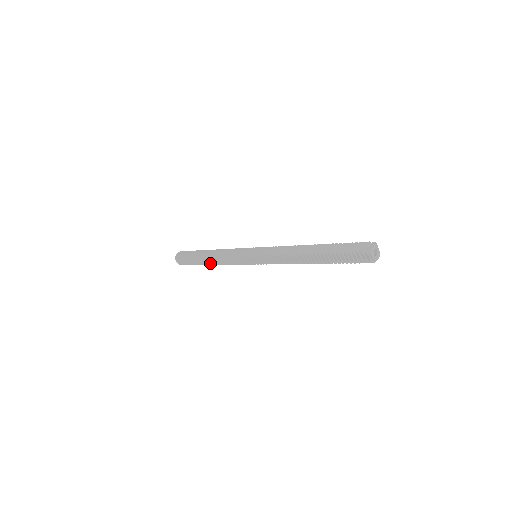
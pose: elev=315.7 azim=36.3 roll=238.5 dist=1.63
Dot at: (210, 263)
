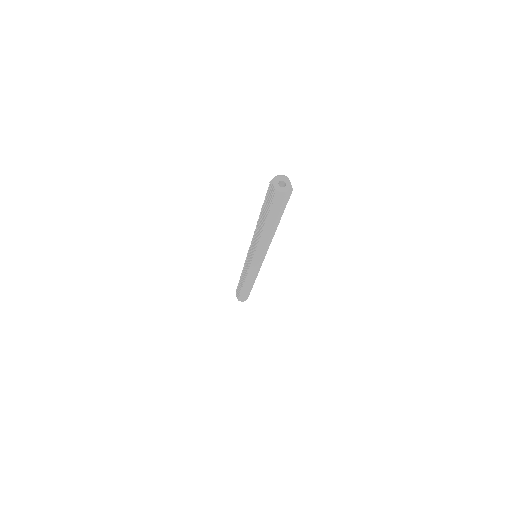
Dot at: (244, 284)
